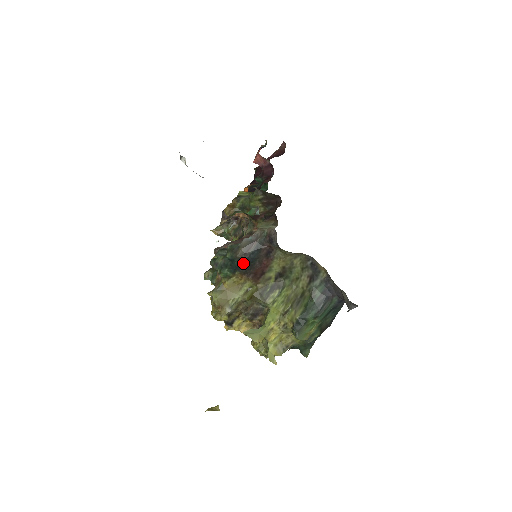
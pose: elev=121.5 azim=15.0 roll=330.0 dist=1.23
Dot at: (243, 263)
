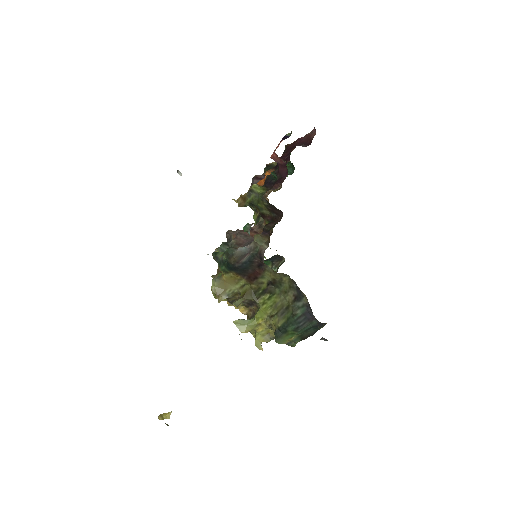
Dot at: (236, 268)
